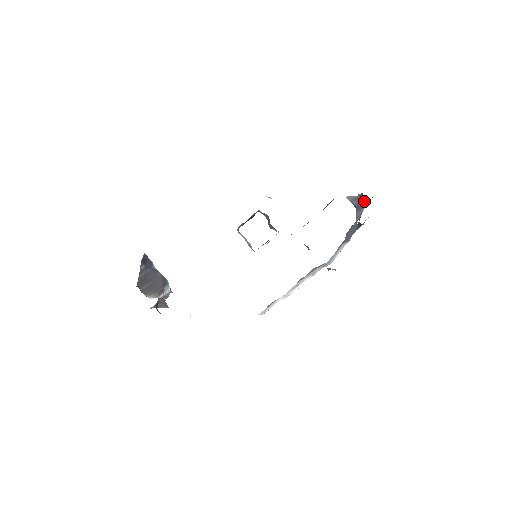
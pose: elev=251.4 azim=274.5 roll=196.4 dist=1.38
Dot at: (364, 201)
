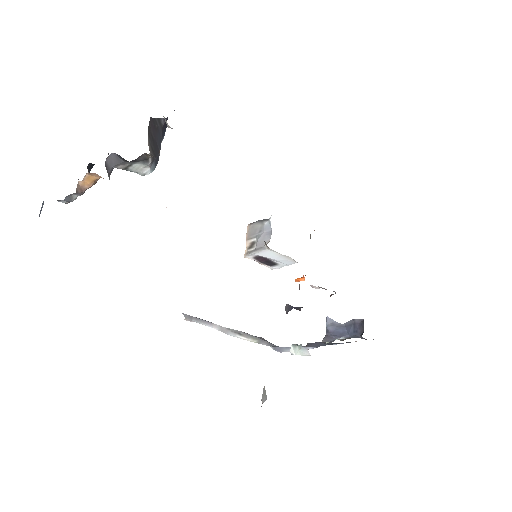
Dot at: (347, 332)
